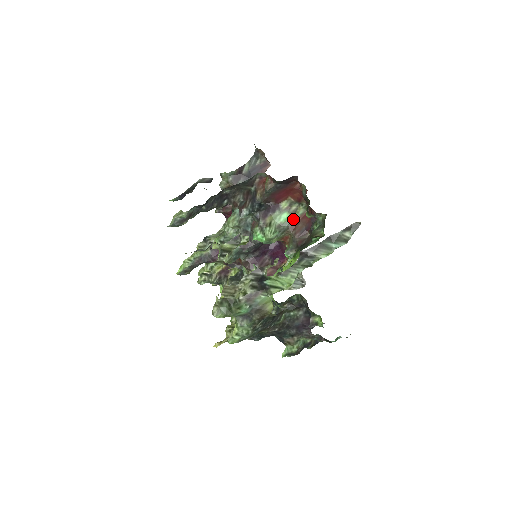
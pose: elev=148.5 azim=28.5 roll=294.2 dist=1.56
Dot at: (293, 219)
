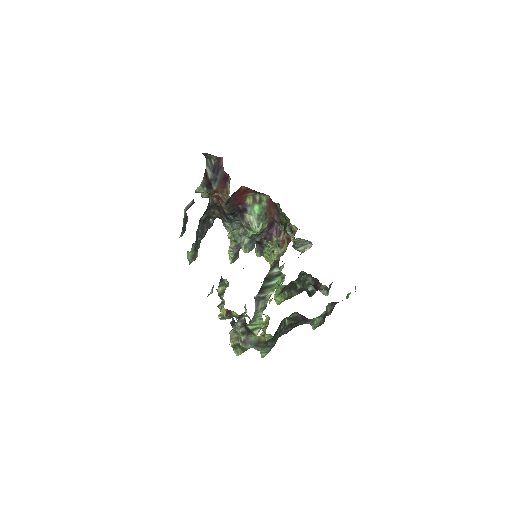
Dot at: (264, 207)
